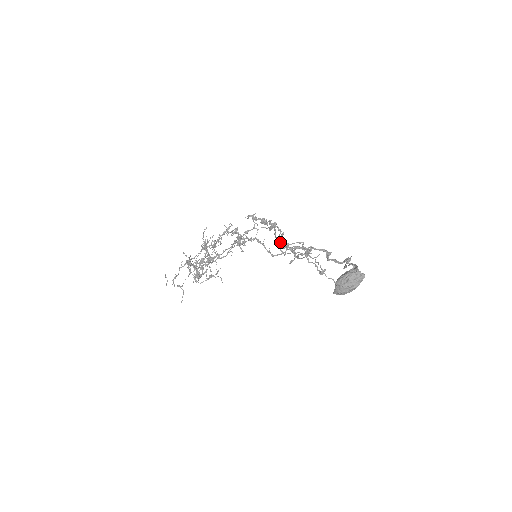
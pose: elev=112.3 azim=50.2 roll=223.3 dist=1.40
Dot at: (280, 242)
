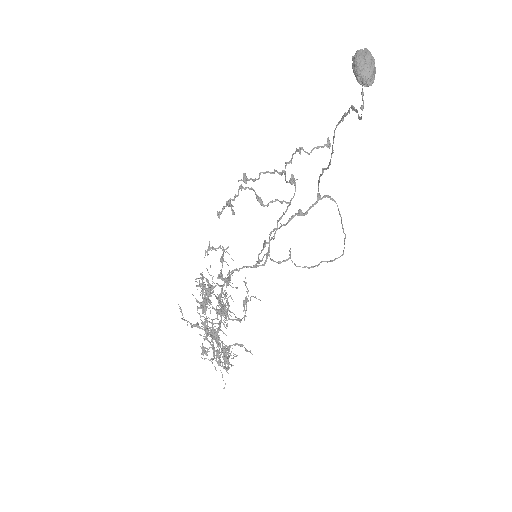
Dot at: (262, 204)
